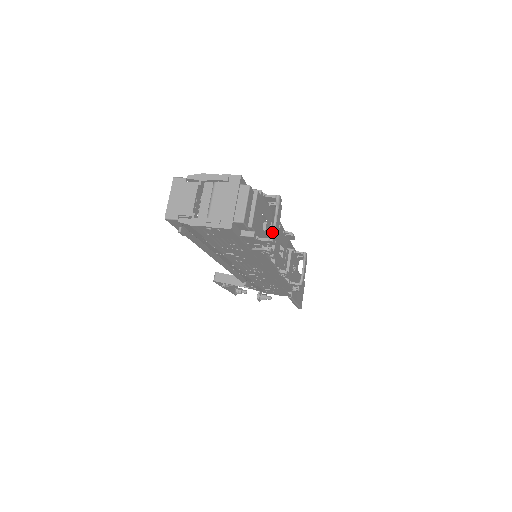
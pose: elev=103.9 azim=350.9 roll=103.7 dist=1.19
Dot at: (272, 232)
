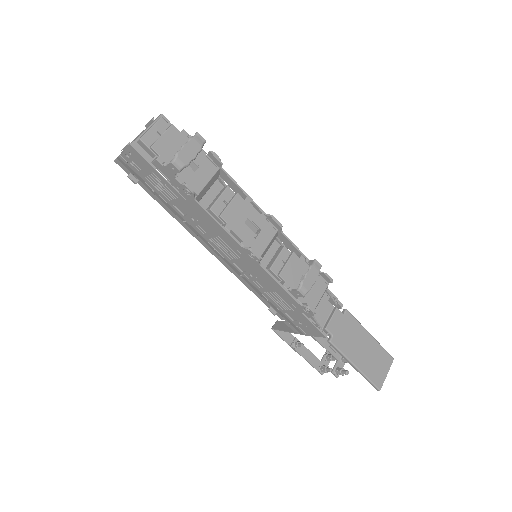
Dot at: (174, 156)
